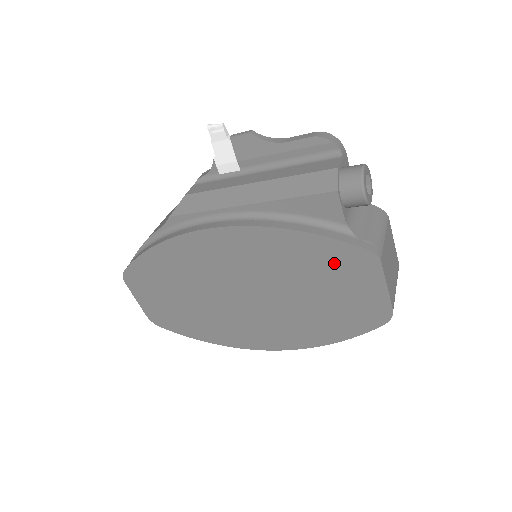
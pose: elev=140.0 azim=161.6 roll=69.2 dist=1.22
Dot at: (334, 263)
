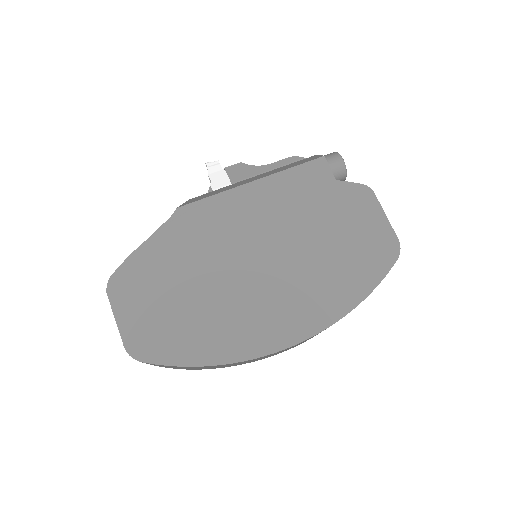
Dot at: (338, 203)
